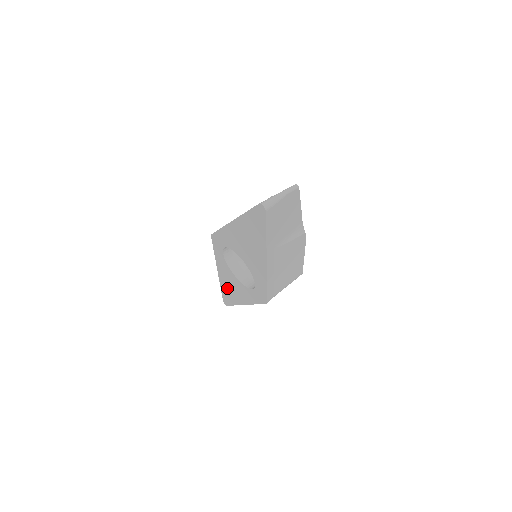
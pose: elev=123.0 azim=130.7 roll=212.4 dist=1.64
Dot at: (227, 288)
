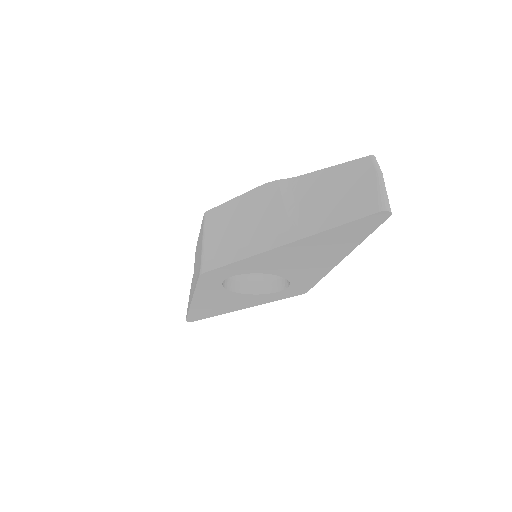
Dot at: (207, 308)
